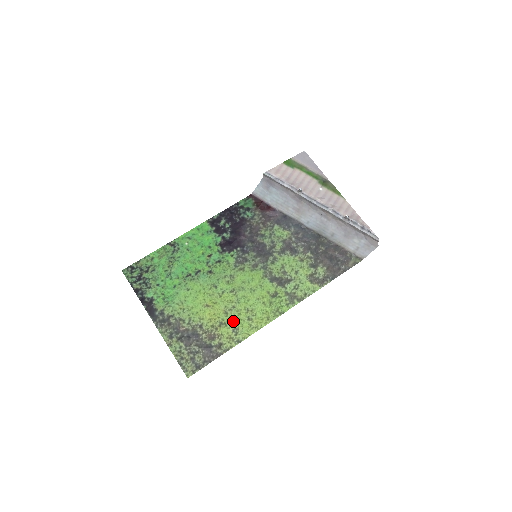
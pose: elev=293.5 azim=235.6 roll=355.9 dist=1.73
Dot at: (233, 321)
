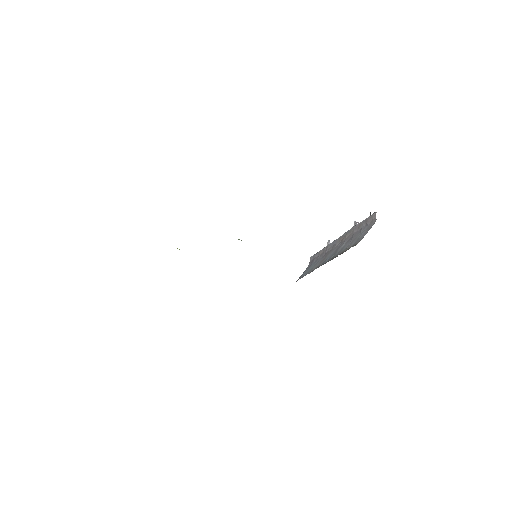
Dot at: occluded
